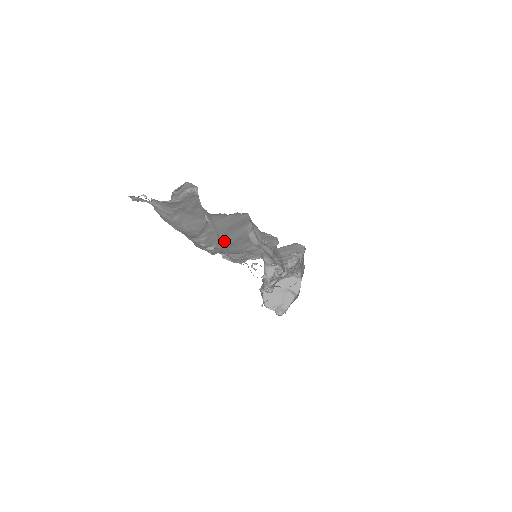
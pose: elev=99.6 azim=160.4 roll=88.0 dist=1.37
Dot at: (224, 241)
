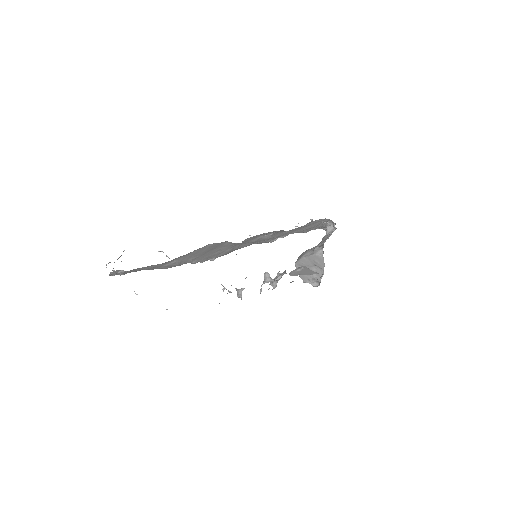
Dot at: (219, 253)
